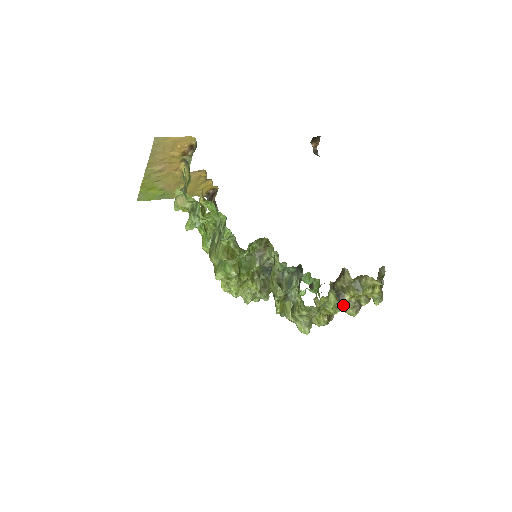
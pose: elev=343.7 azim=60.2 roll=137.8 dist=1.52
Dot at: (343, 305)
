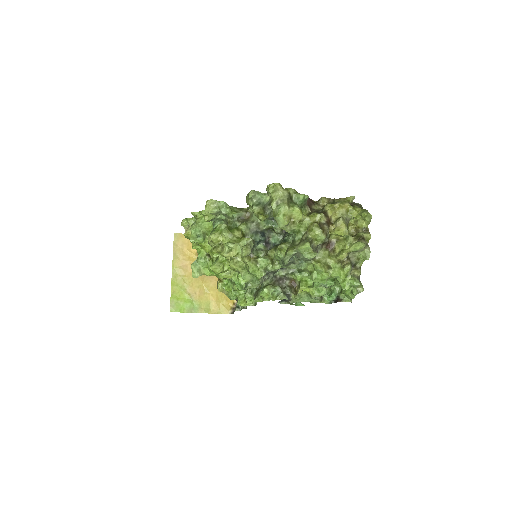
Dot at: (335, 228)
